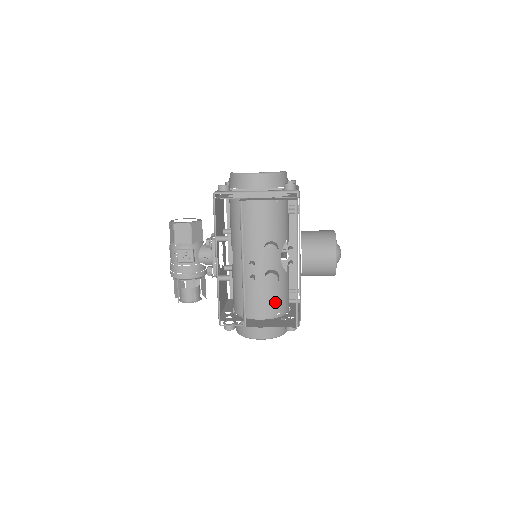
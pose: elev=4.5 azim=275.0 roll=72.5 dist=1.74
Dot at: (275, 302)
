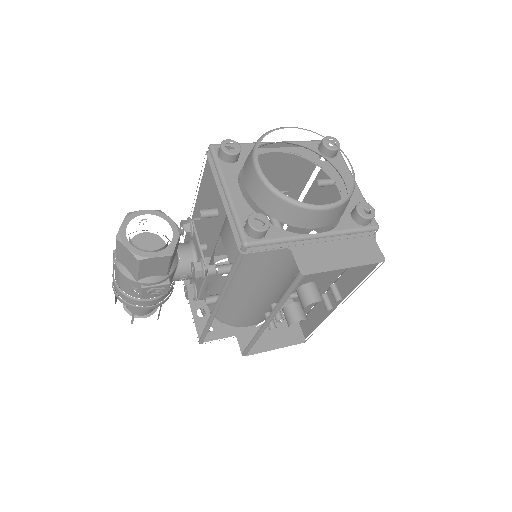
Dot at: occluded
